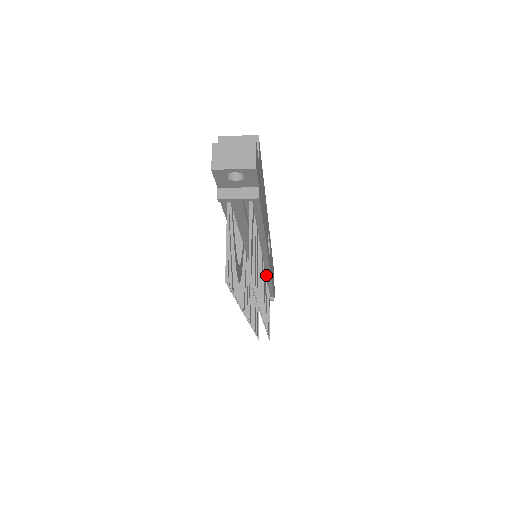
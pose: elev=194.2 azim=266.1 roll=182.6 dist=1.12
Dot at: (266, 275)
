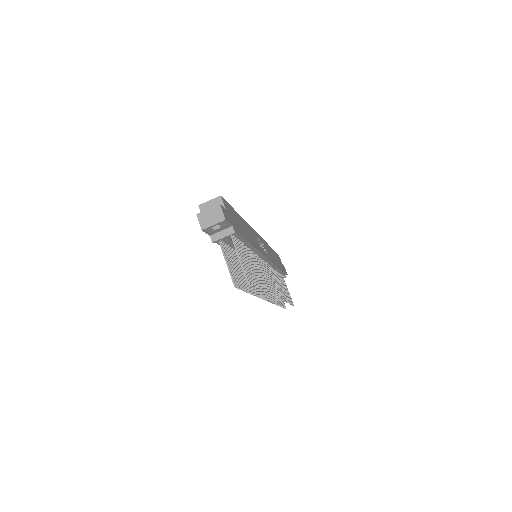
Dot at: (269, 265)
